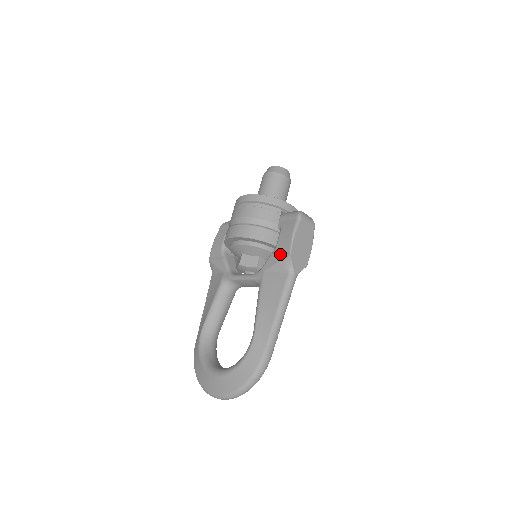
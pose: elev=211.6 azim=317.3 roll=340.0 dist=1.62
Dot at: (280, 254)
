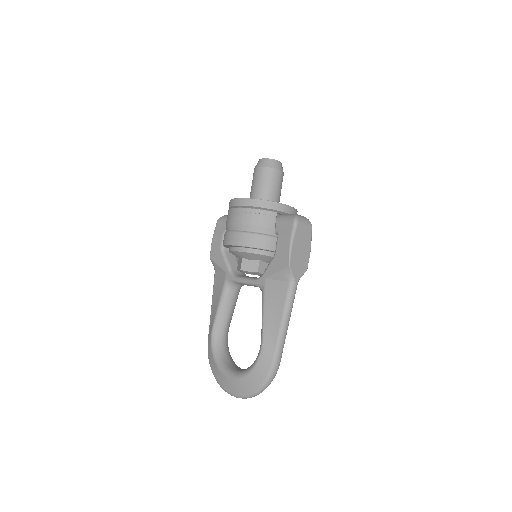
Dot at: (279, 263)
